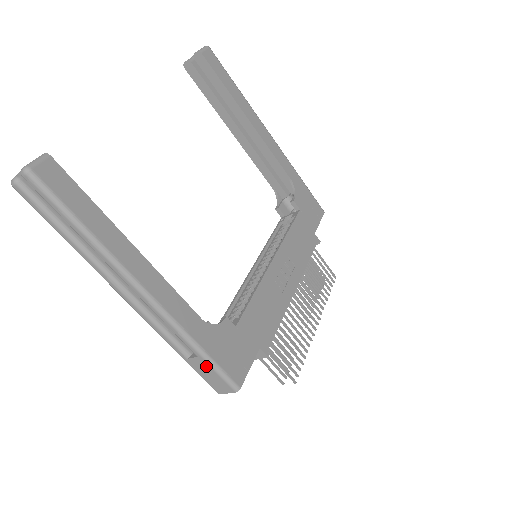
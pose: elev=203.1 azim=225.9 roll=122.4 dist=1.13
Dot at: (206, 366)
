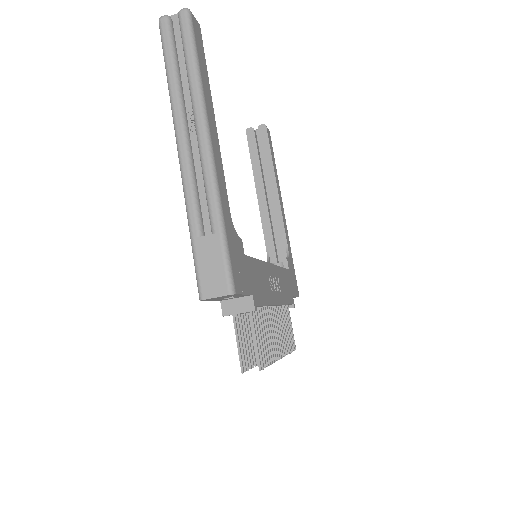
Dot at: (216, 249)
